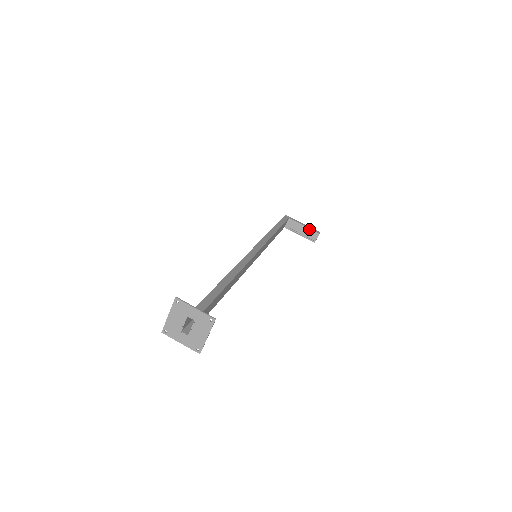
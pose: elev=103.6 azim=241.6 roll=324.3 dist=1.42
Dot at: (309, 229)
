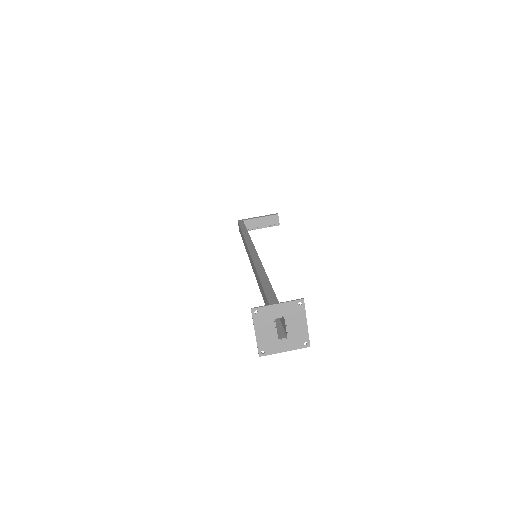
Dot at: (267, 217)
